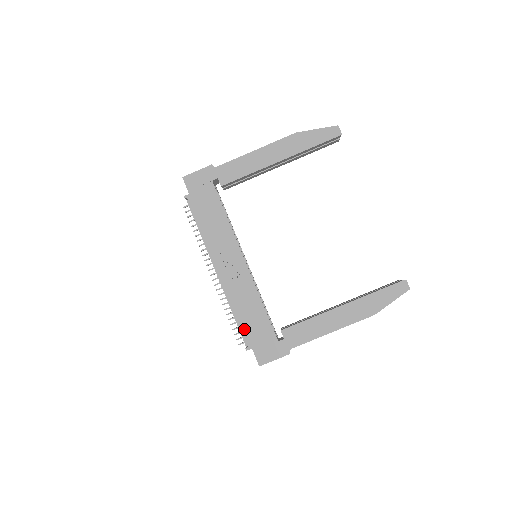
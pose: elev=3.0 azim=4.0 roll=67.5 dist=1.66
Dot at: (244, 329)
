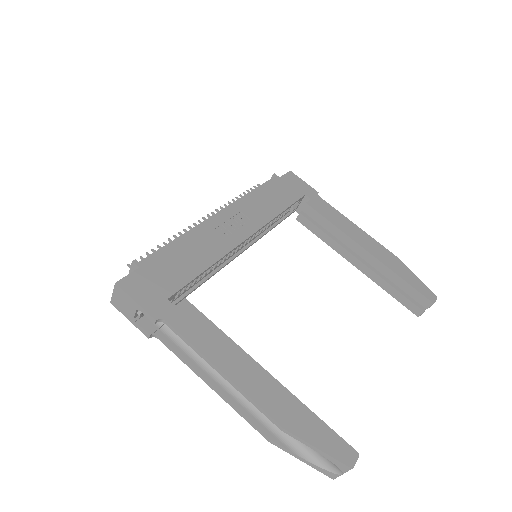
Dot at: (163, 252)
